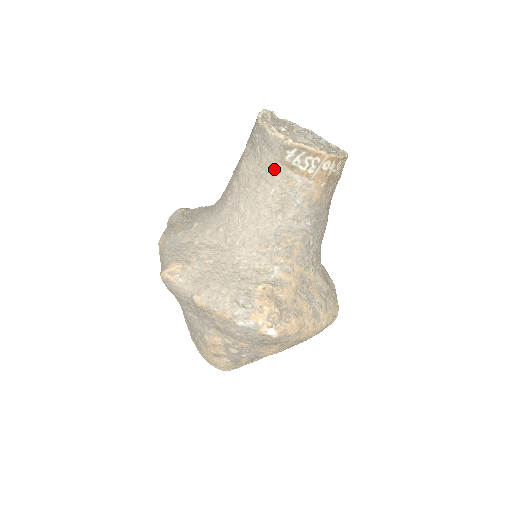
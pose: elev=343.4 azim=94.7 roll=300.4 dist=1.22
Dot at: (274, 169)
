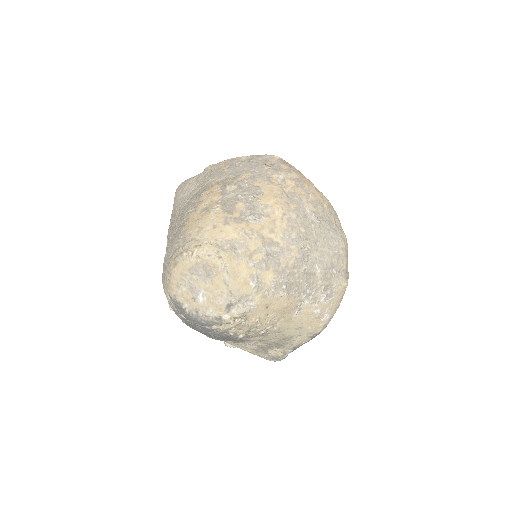
Dot at: occluded
